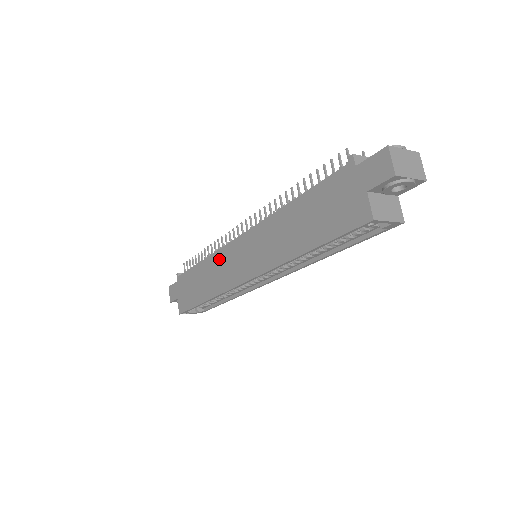
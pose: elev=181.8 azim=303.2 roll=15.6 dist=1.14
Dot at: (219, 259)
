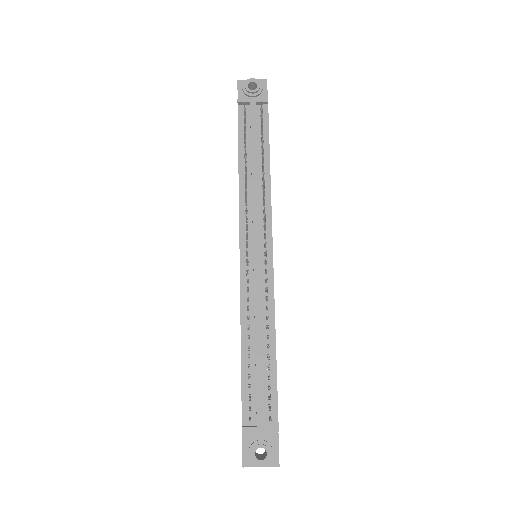
Dot at: occluded
